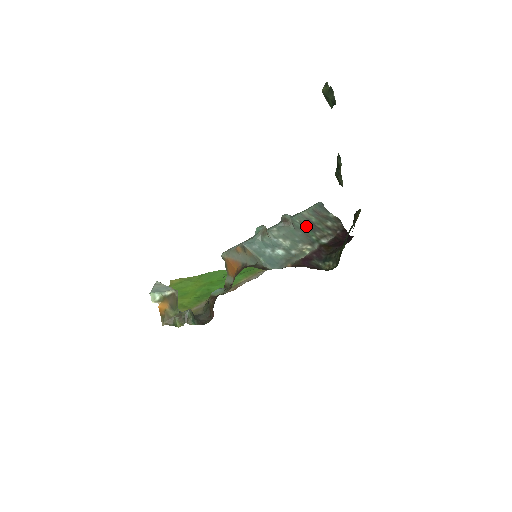
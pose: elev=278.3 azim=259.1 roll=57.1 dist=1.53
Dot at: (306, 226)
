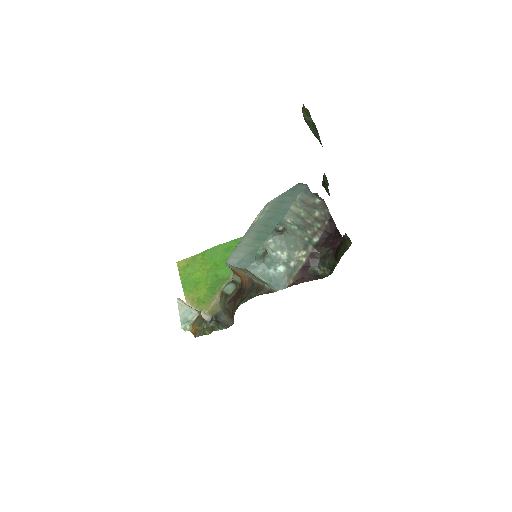
Dot at: (297, 225)
